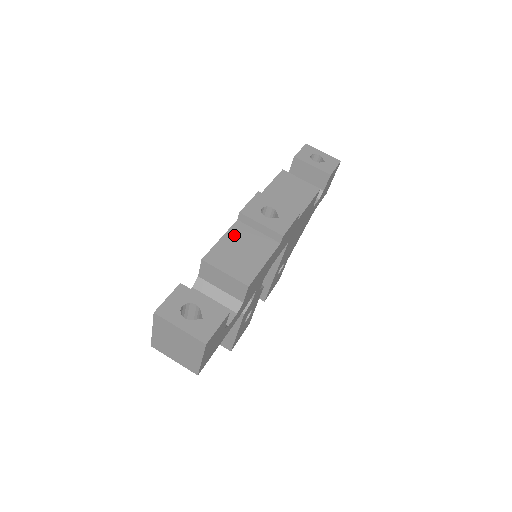
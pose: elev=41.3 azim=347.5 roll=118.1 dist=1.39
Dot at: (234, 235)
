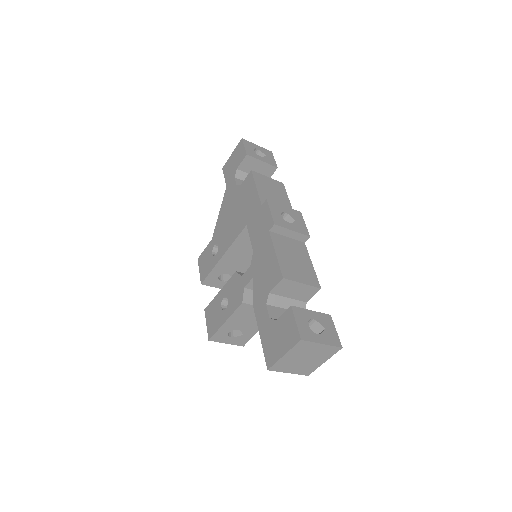
Dot at: (279, 246)
